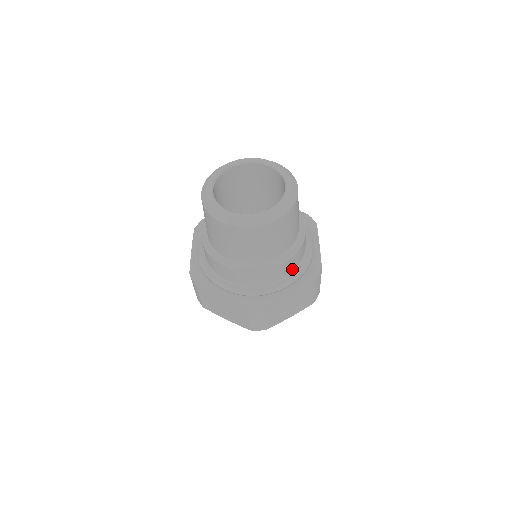
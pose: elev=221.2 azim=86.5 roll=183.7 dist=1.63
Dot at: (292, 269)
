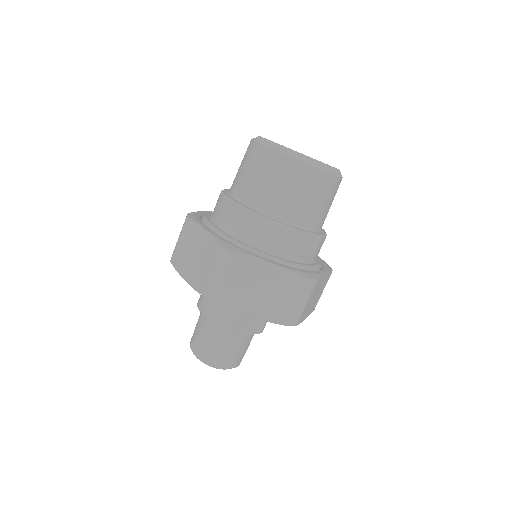
Dot at: occluded
